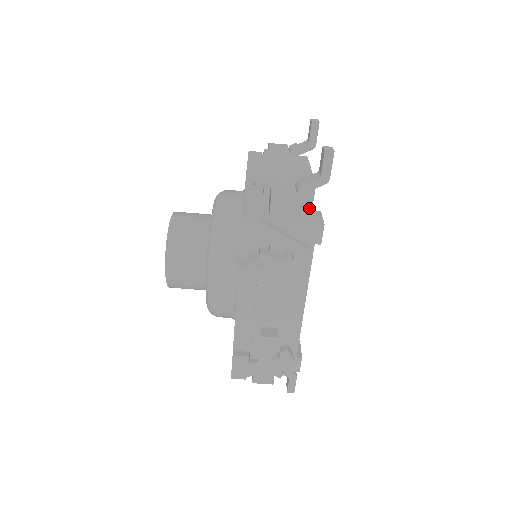
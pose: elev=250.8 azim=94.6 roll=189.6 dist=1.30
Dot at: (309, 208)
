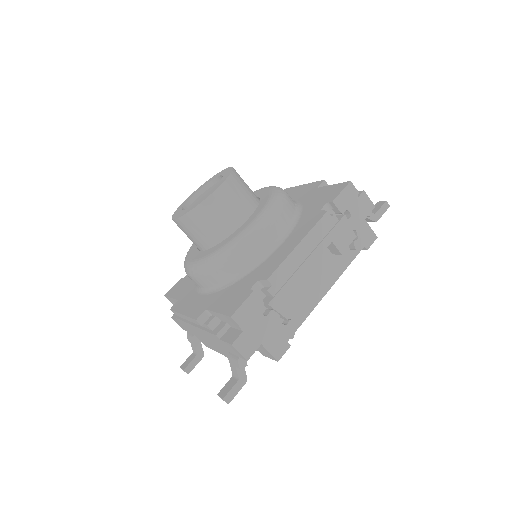
Dot at: occluded
